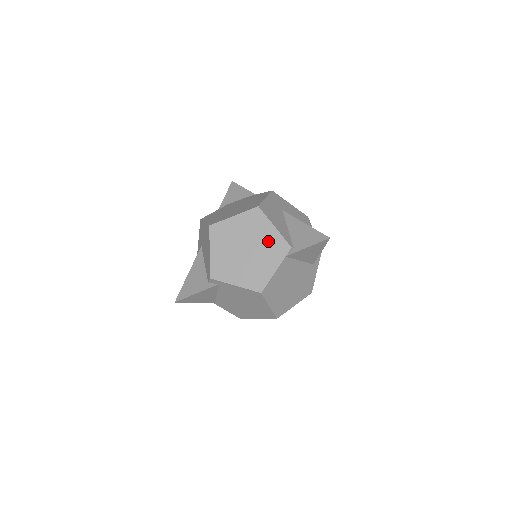
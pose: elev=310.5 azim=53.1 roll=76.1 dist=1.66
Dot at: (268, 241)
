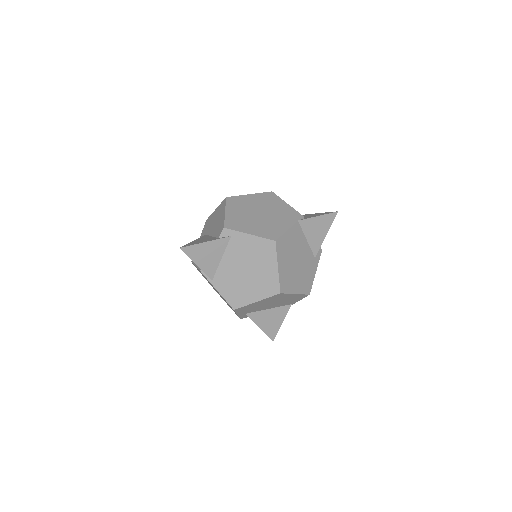
Dot at: (281, 210)
